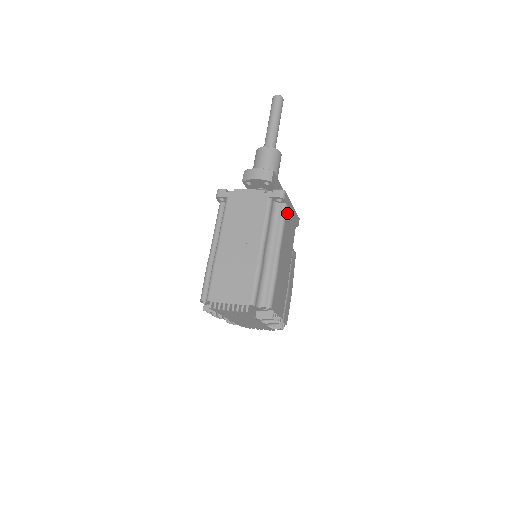
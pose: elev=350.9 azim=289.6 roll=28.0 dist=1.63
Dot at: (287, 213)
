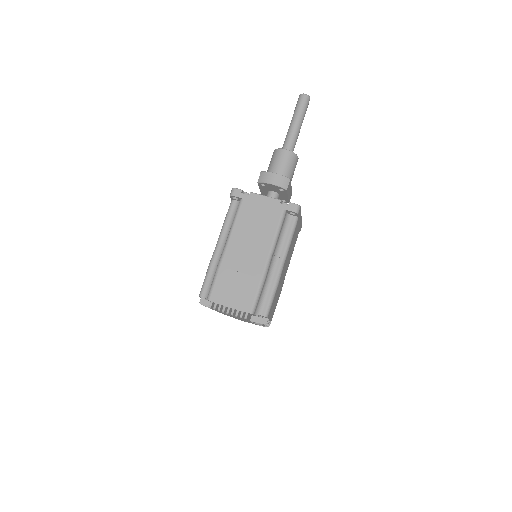
Dot at: (296, 226)
